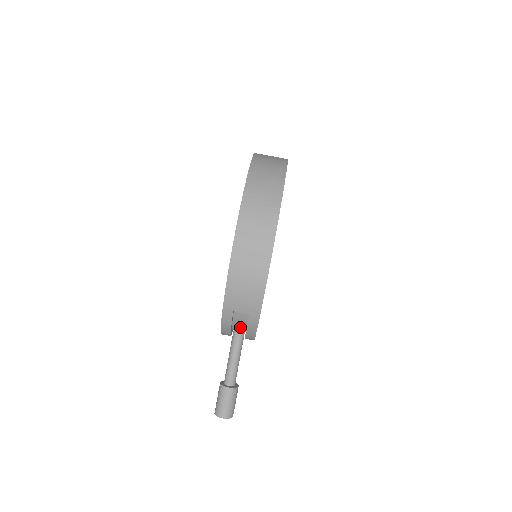
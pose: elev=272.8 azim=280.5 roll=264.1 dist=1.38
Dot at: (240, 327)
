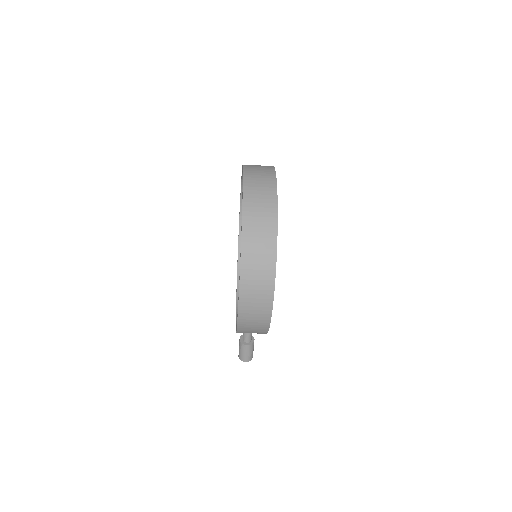
Dot at: occluded
